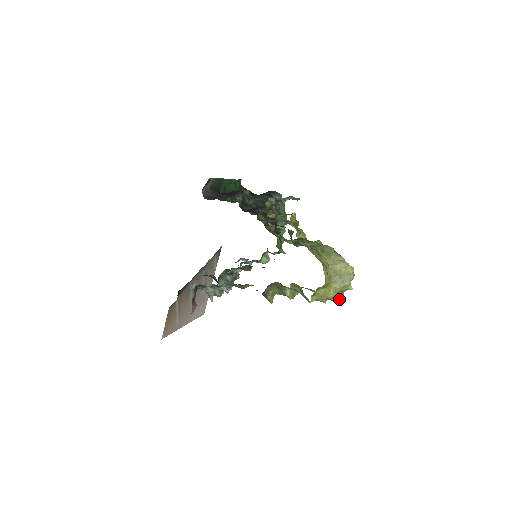
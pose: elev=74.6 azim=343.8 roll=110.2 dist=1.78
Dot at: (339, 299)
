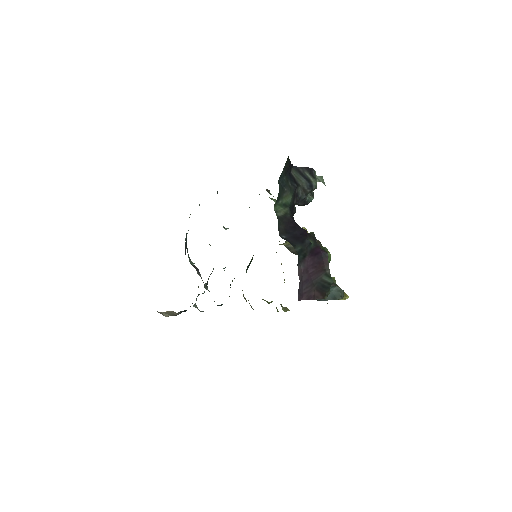
Dot at: occluded
